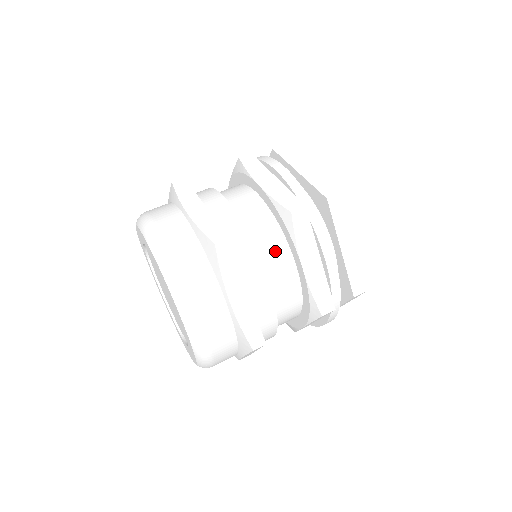
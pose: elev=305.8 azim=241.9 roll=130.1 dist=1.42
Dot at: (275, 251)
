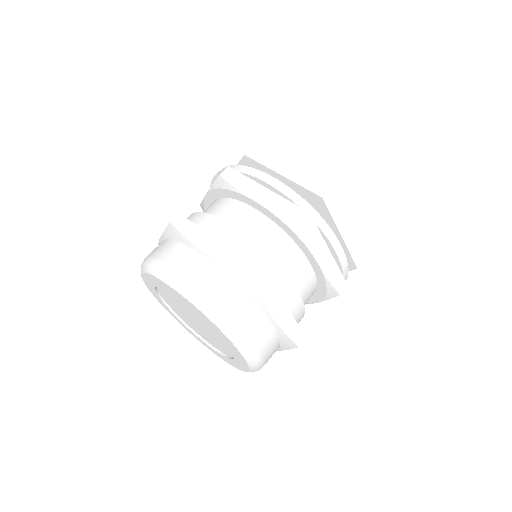
Dot at: (232, 211)
